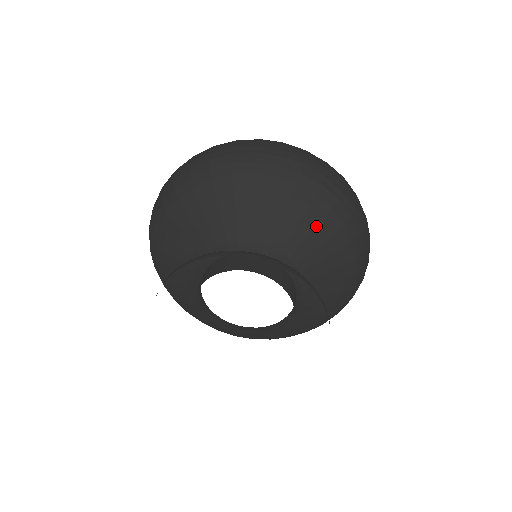
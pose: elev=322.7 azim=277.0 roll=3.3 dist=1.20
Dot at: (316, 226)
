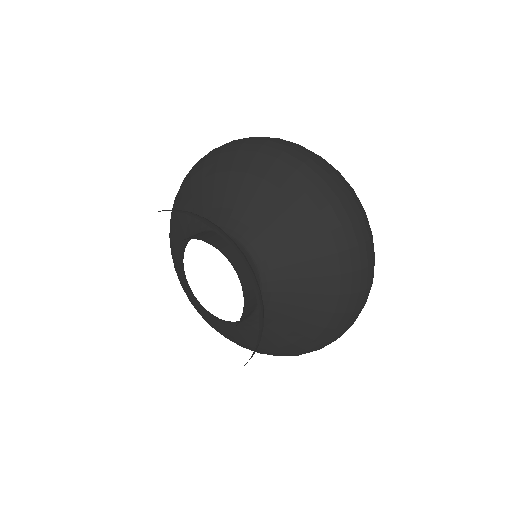
Dot at: (297, 224)
